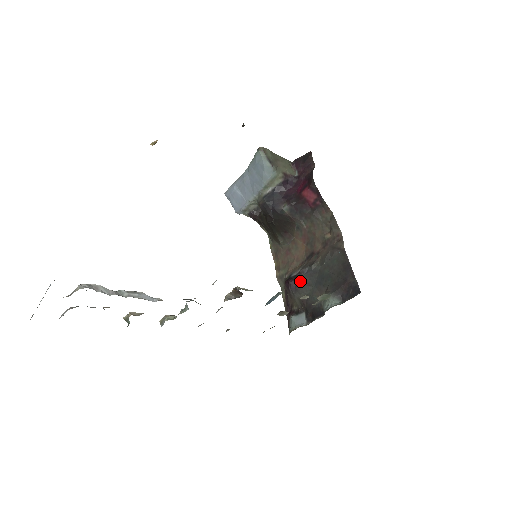
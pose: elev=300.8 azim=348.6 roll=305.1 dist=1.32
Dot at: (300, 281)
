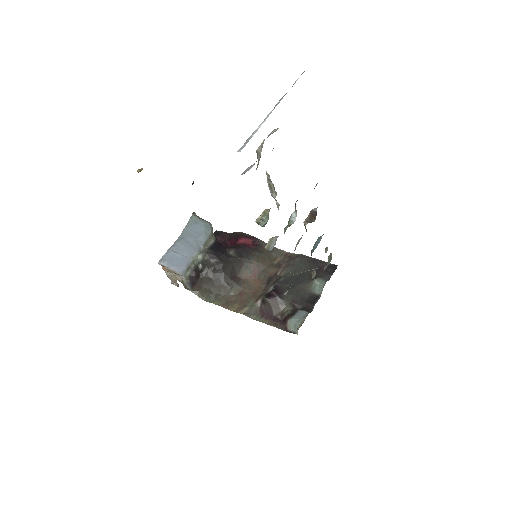
Dot at: (281, 289)
